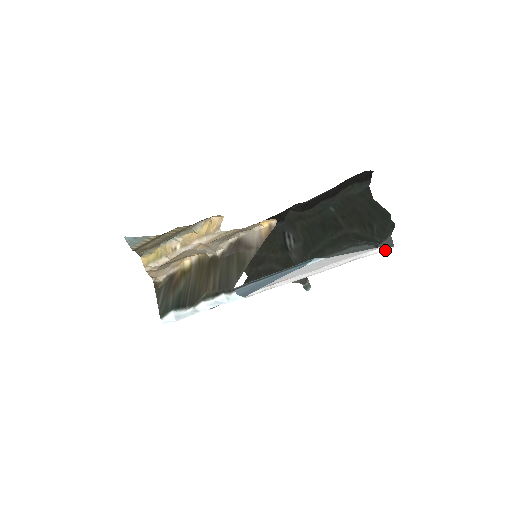
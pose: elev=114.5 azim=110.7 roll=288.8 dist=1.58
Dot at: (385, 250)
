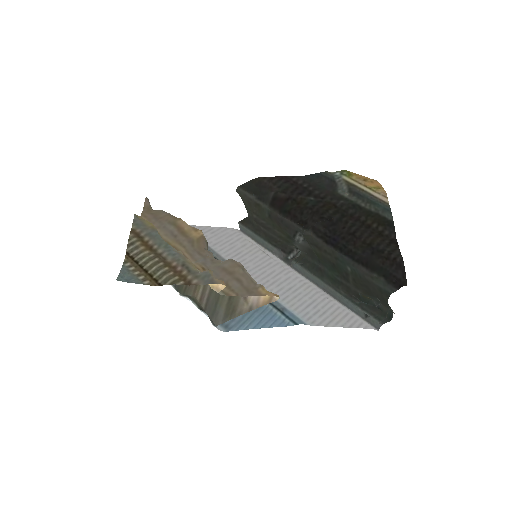
Dot at: (370, 325)
